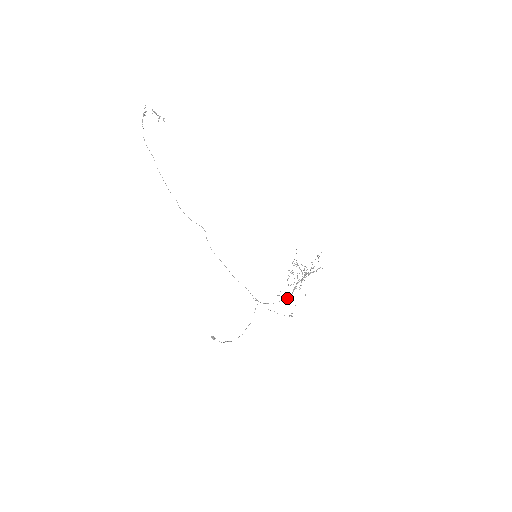
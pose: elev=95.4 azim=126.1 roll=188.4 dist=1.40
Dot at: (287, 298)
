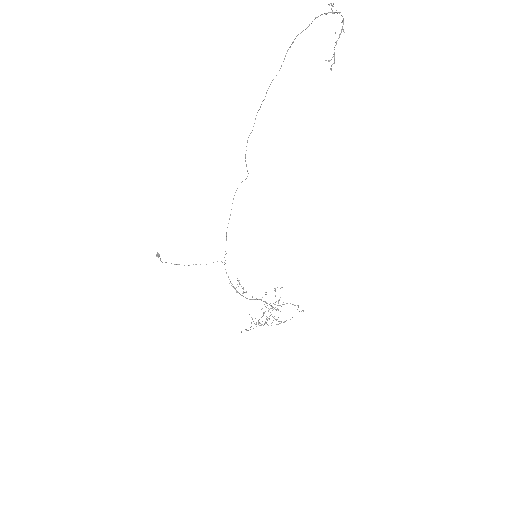
Dot at: (243, 296)
